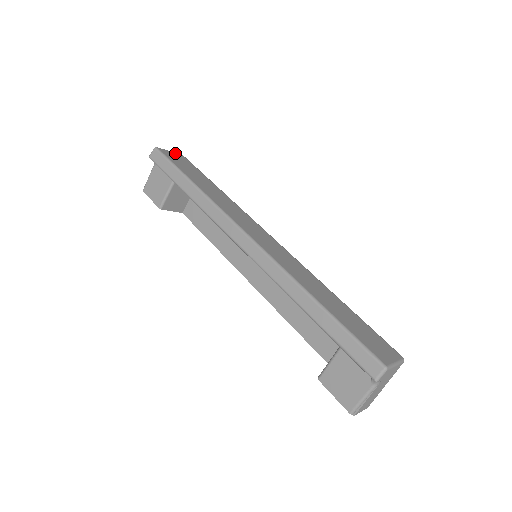
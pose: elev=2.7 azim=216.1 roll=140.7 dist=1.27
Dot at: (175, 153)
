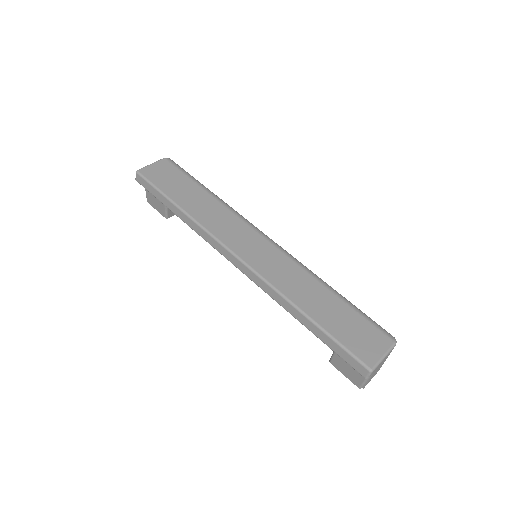
Dot at: (157, 163)
